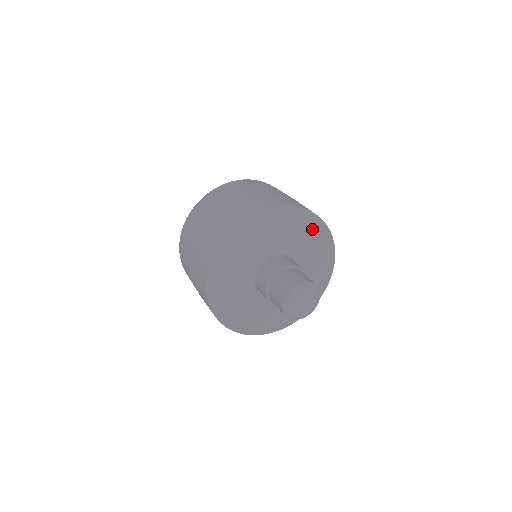
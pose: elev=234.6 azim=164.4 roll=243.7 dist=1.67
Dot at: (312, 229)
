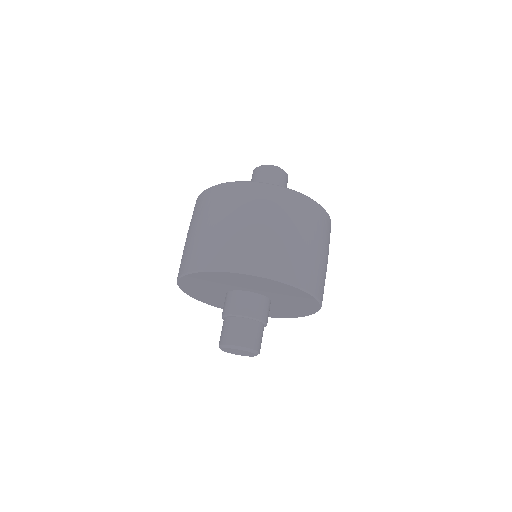
Dot at: (269, 283)
